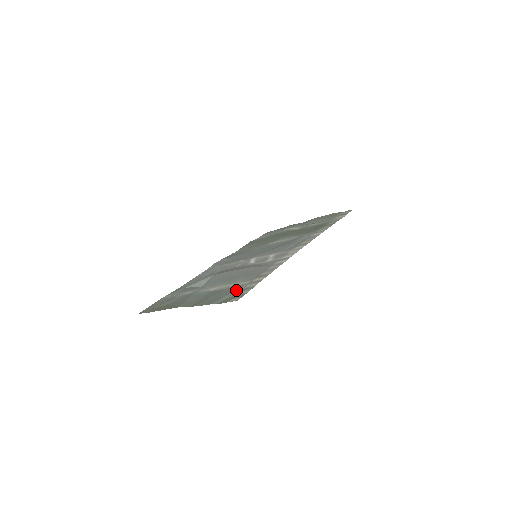
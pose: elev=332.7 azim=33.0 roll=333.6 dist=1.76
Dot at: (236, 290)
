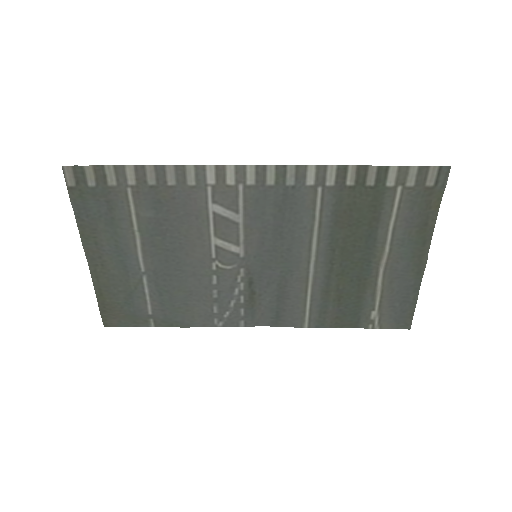
Dot at: (105, 195)
